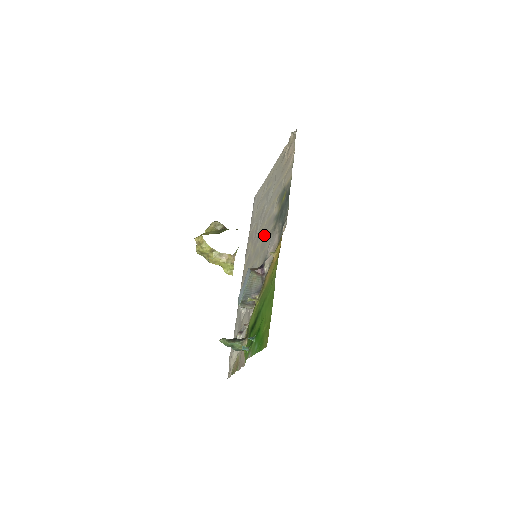
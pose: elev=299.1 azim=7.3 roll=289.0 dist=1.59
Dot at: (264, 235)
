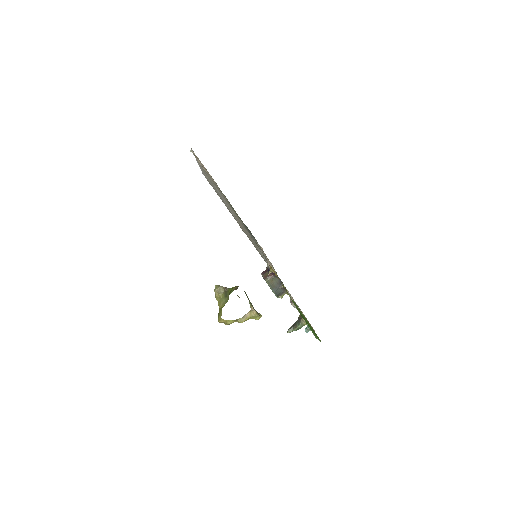
Dot at: occluded
